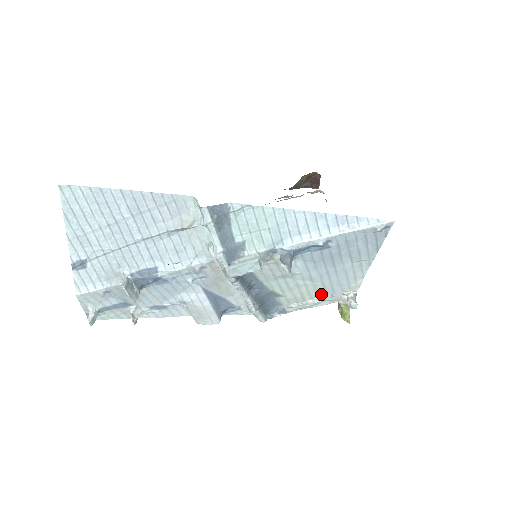
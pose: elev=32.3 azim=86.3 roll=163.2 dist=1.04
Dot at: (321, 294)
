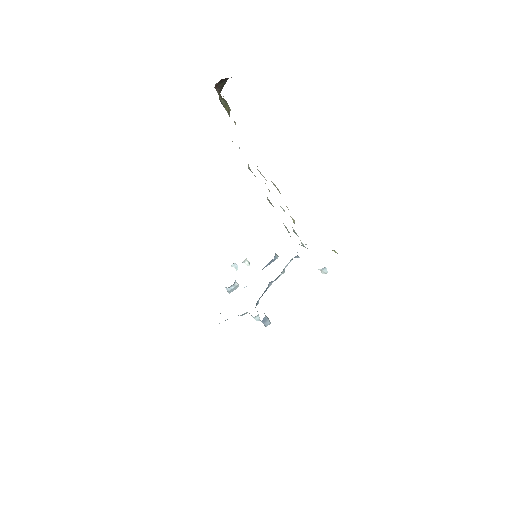
Dot at: occluded
